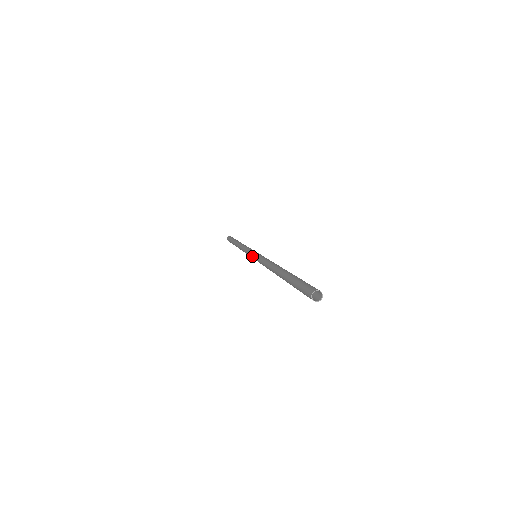
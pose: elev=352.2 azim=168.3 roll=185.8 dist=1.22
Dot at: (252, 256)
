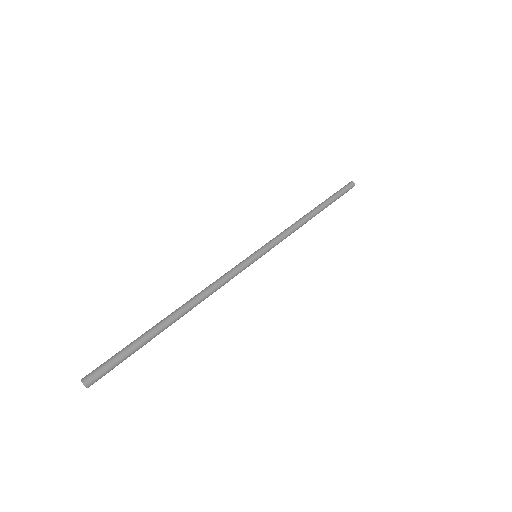
Dot at: (253, 253)
